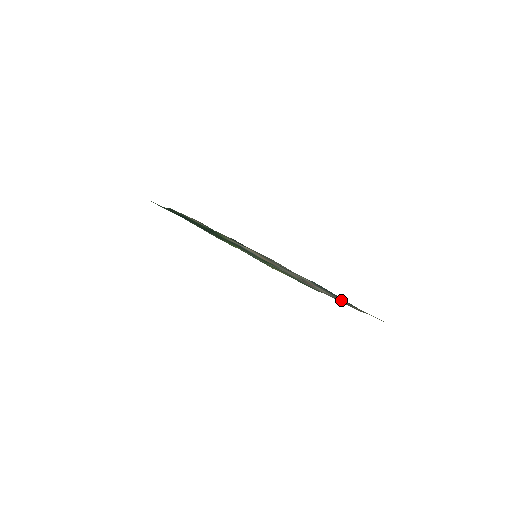
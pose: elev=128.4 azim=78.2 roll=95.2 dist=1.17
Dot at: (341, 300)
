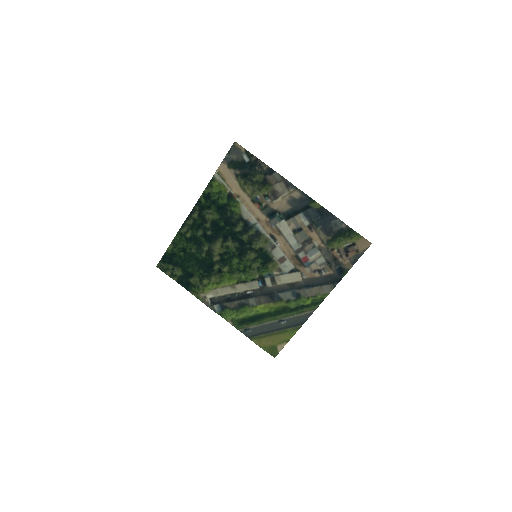
Dot at: (332, 253)
